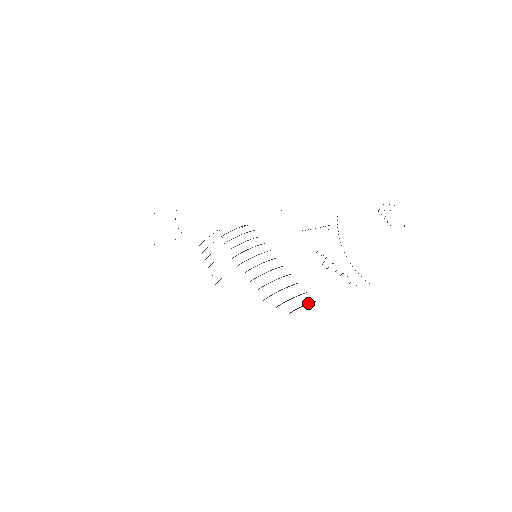
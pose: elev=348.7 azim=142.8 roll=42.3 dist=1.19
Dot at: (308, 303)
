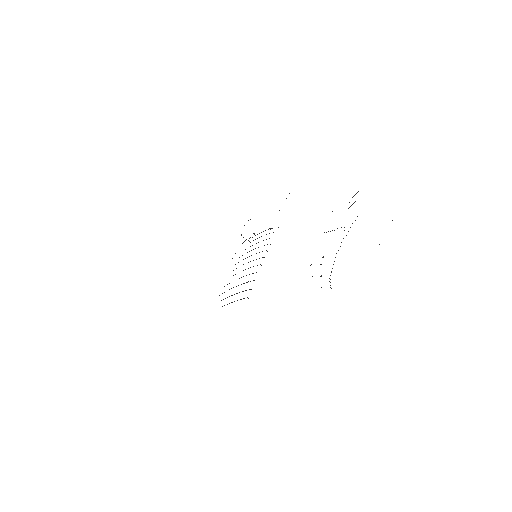
Dot at: (240, 299)
